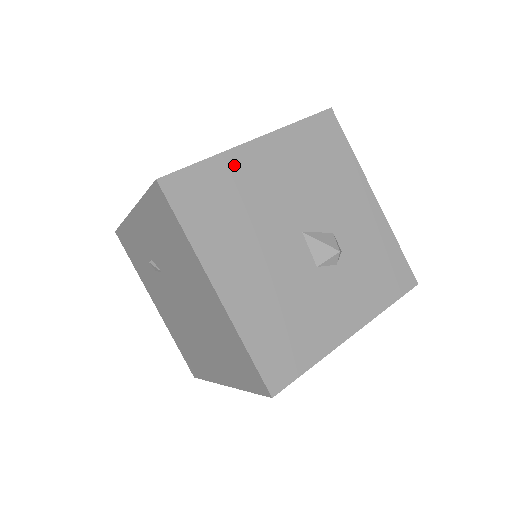
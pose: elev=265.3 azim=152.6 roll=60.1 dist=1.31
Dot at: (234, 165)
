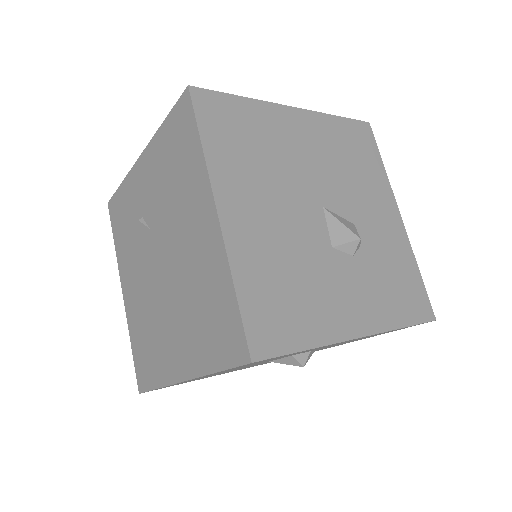
Dot at: (268, 116)
